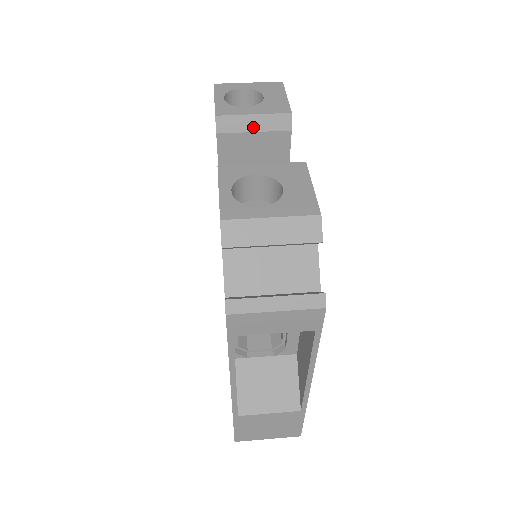
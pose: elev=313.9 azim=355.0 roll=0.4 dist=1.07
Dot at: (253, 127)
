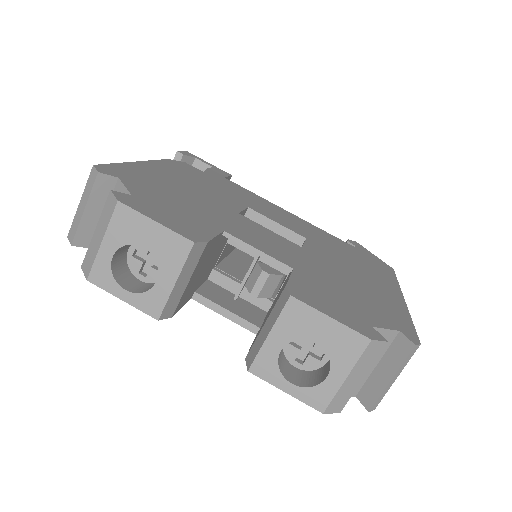
Dot at: (185, 282)
